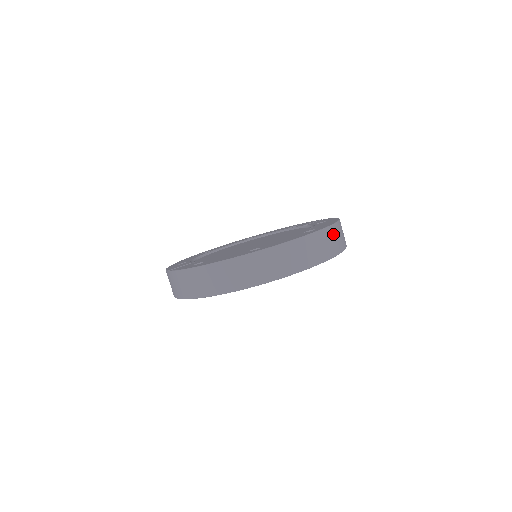
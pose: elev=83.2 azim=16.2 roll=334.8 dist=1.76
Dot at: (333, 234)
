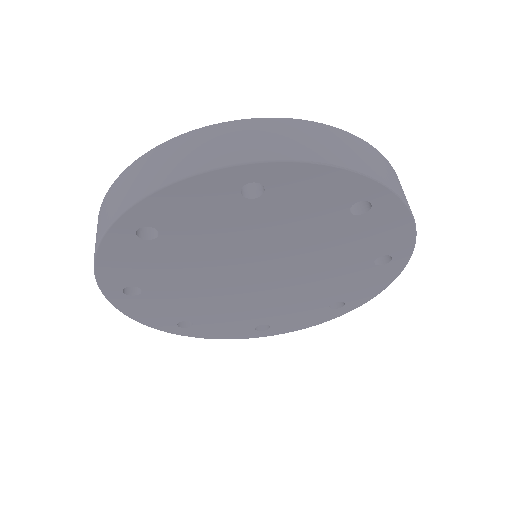
Dot at: (271, 130)
